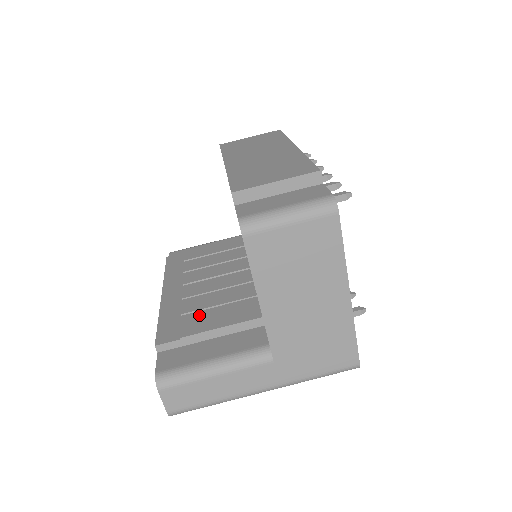
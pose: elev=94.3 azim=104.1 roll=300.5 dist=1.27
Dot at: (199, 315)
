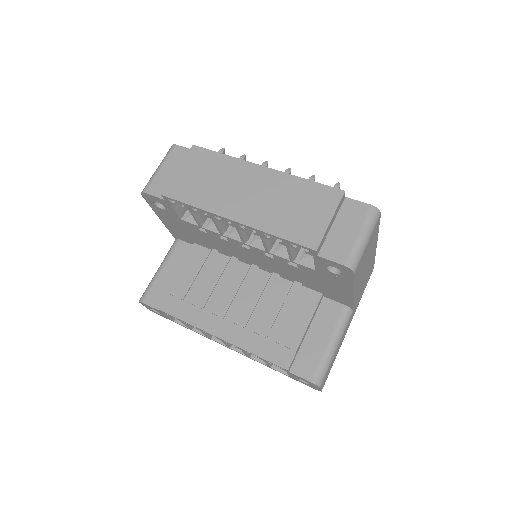
Dot at: (279, 327)
